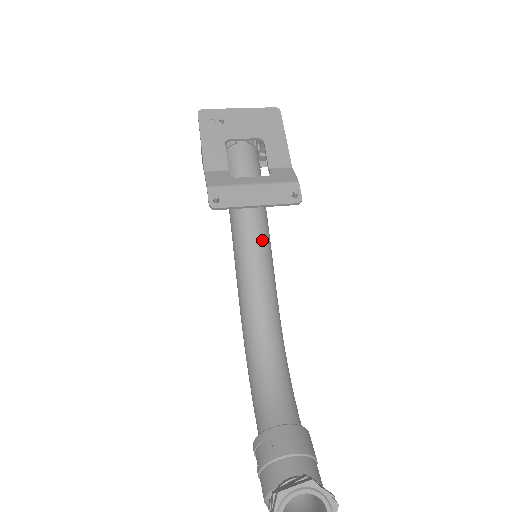
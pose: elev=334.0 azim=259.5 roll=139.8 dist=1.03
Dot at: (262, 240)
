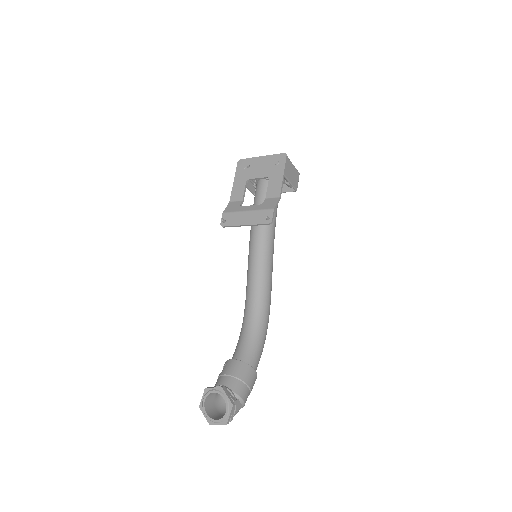
Dot at: (261, 246)
